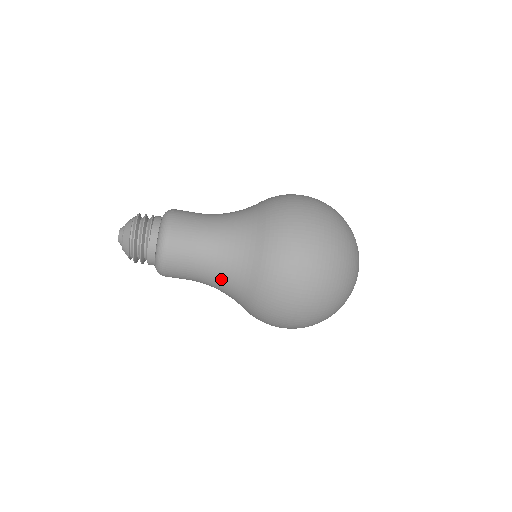
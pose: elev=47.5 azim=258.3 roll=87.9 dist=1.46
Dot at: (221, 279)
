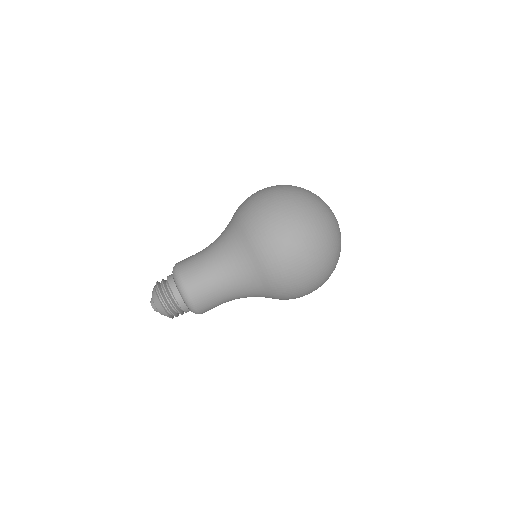
Dot at: (220, 246)
